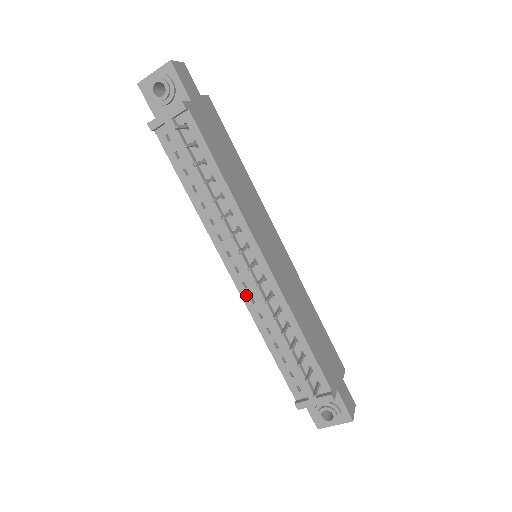
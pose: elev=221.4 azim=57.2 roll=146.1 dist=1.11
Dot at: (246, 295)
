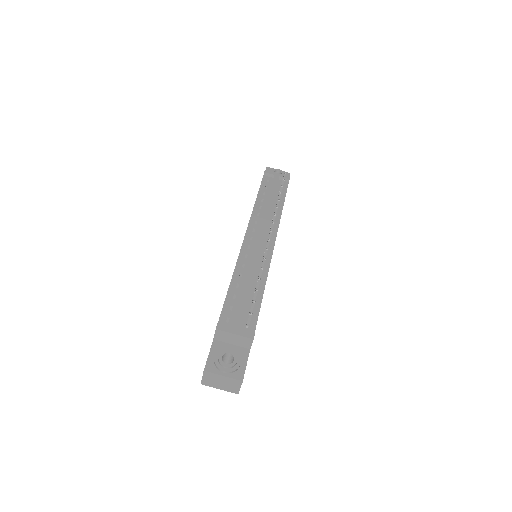
Dot at: (245, 251)
